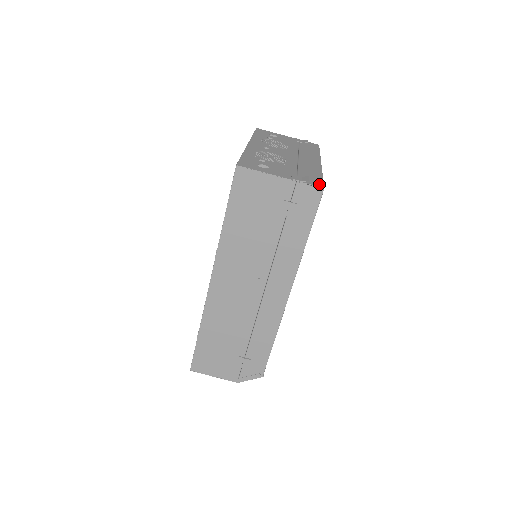
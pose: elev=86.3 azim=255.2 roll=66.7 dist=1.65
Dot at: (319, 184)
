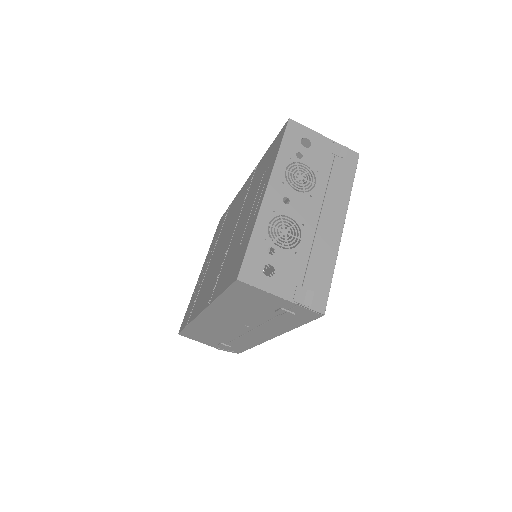
Dot at: (322, 305)
